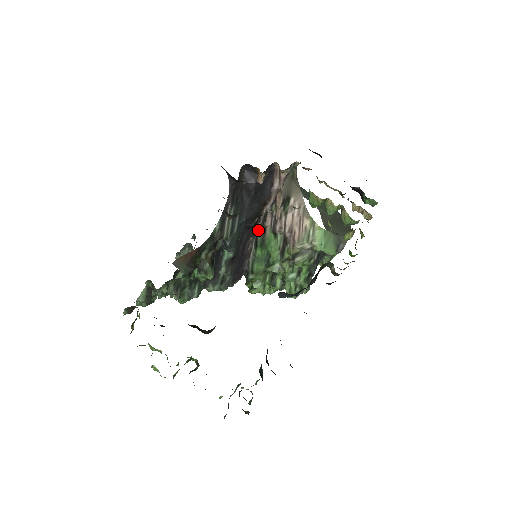
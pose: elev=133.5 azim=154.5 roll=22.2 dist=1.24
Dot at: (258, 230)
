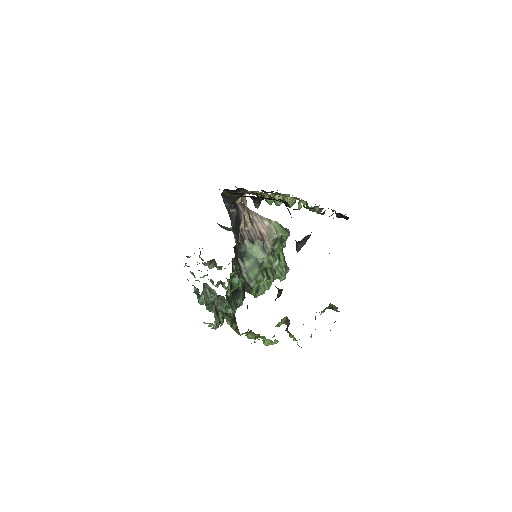
Dot at: occluded
